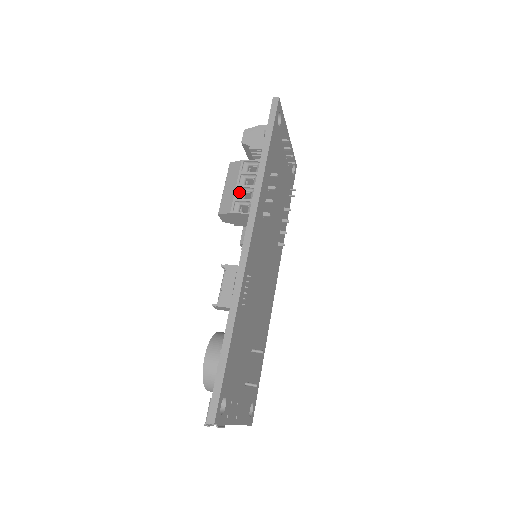
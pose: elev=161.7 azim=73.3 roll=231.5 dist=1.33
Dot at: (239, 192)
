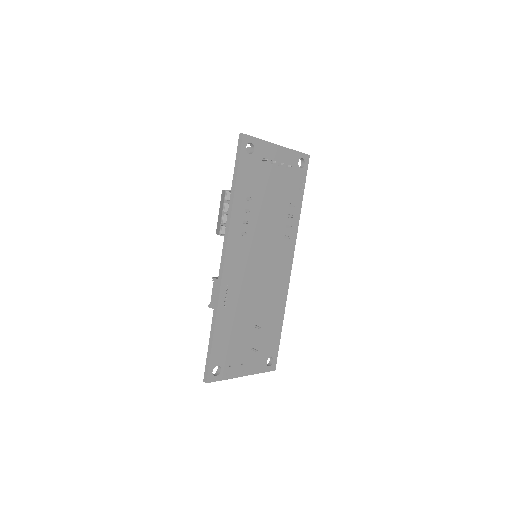
Dot at: (225, 217)
